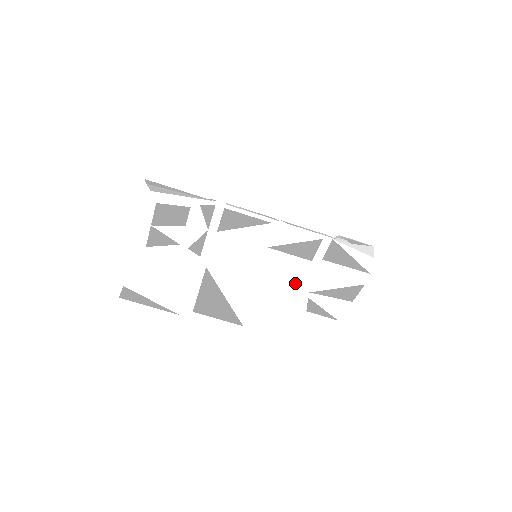
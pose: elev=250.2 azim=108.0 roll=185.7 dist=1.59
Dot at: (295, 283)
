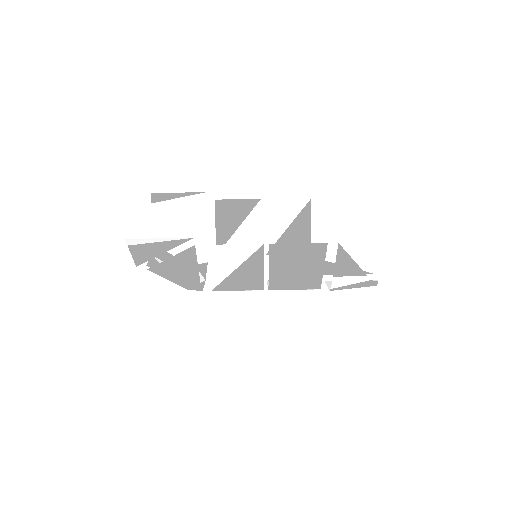
Dot at: (310, 289)
